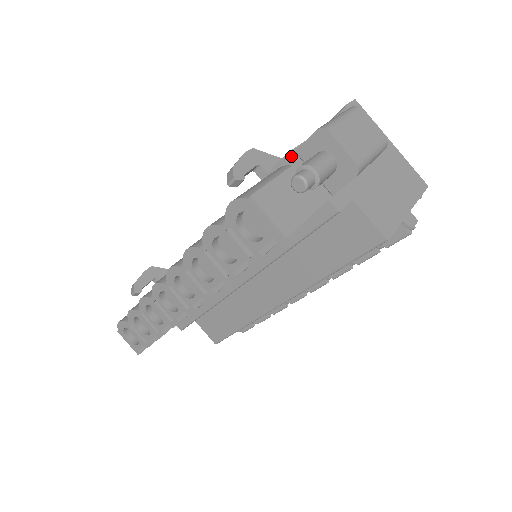
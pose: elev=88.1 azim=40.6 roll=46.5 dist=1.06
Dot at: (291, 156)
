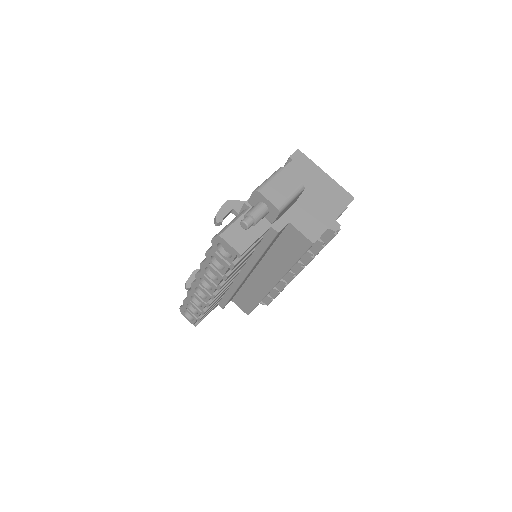
Dot at: (246, 204)
